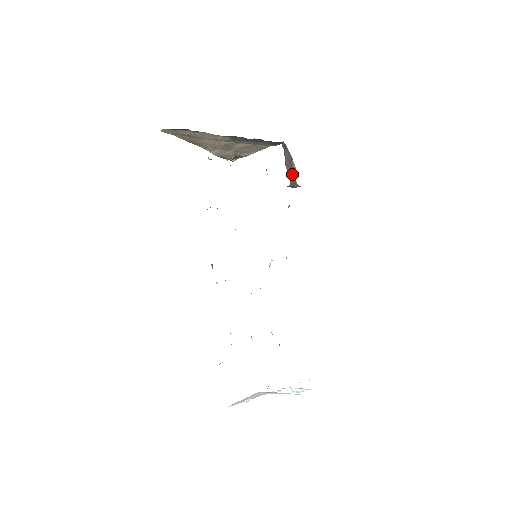
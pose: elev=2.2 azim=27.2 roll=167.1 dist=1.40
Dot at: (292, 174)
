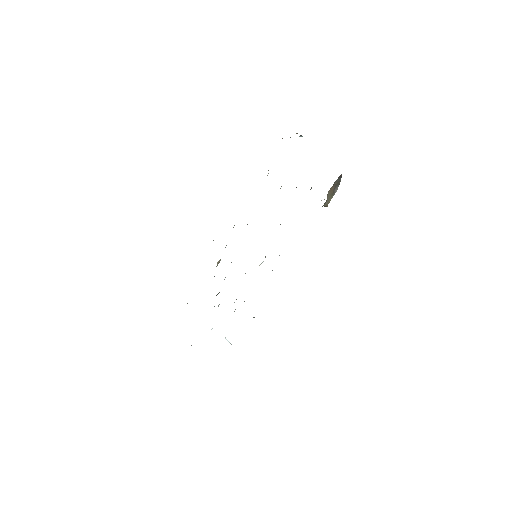
Dot at: (329, 199)
